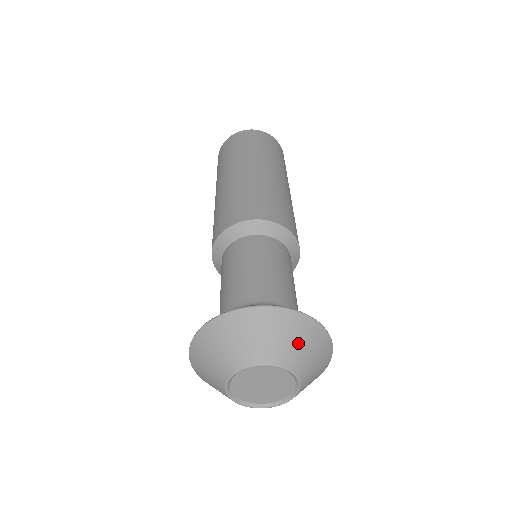
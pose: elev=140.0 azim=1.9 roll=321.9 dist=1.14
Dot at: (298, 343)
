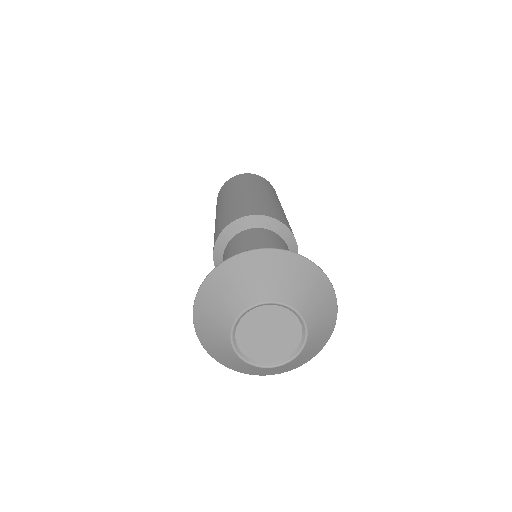
Dot at: (309, 290)
